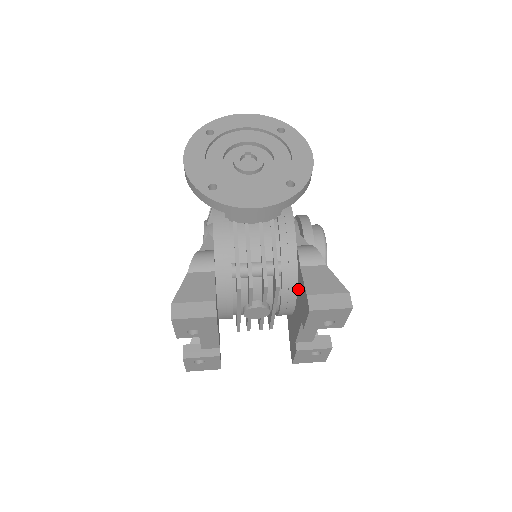
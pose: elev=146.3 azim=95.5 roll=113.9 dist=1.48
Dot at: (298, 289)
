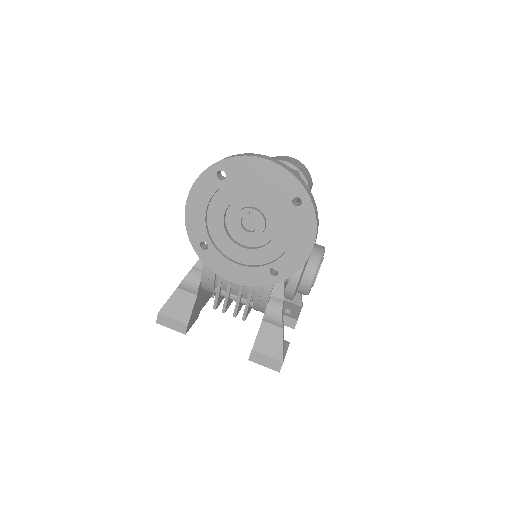
Dot at: occluded
